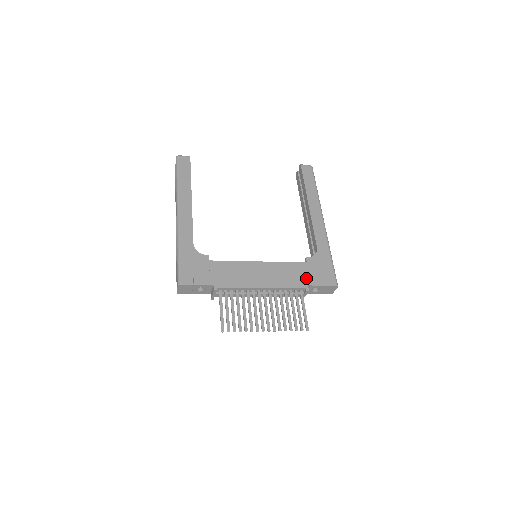
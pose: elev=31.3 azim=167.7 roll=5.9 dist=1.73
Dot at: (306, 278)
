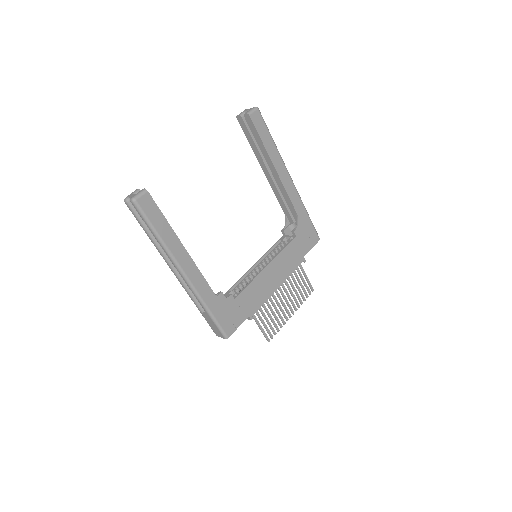
Dot at: (301, 252)
